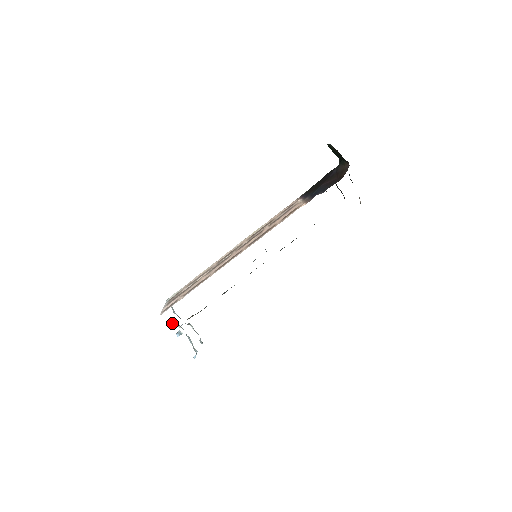
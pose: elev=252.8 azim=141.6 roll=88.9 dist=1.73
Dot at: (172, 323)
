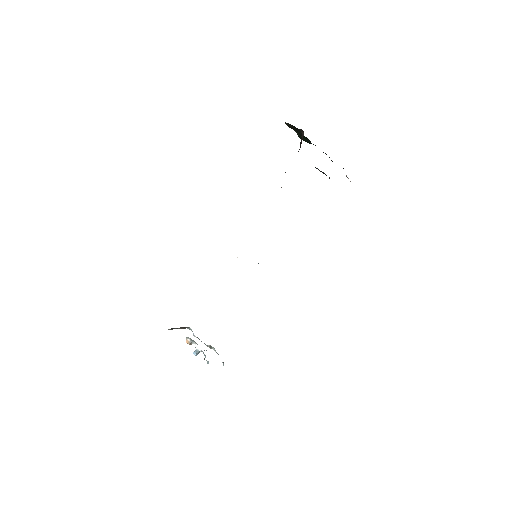
Dot at: (186, 339)
